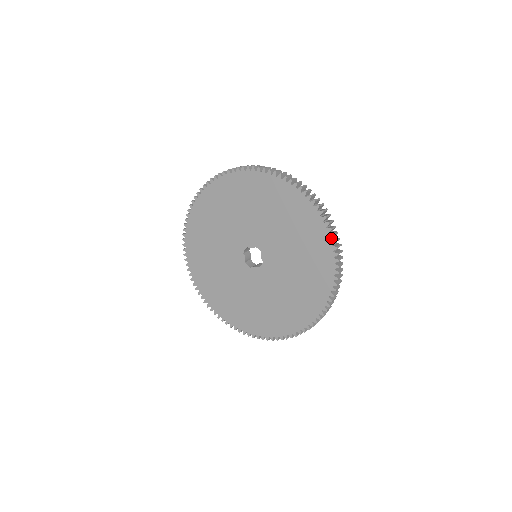
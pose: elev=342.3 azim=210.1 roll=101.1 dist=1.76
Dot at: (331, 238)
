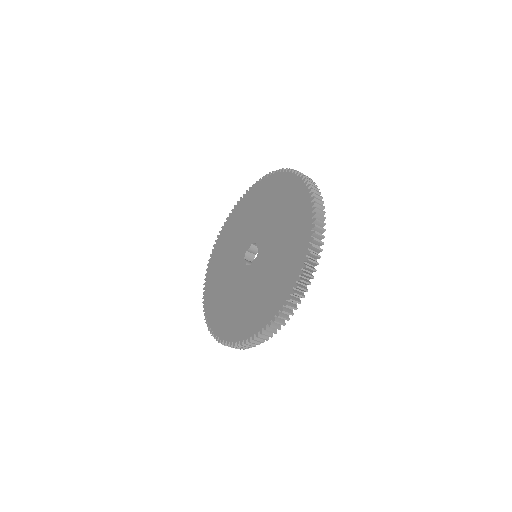
Dot at: occluded
